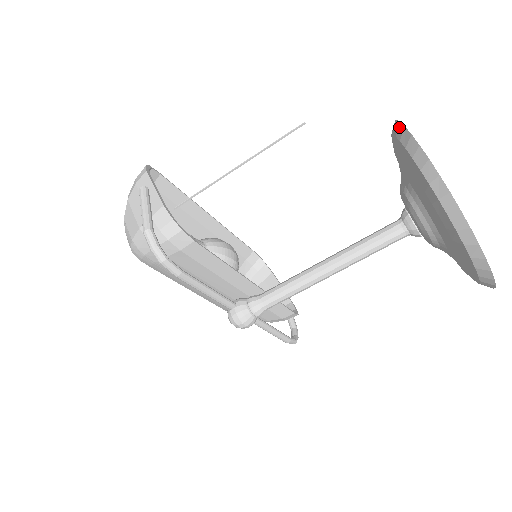
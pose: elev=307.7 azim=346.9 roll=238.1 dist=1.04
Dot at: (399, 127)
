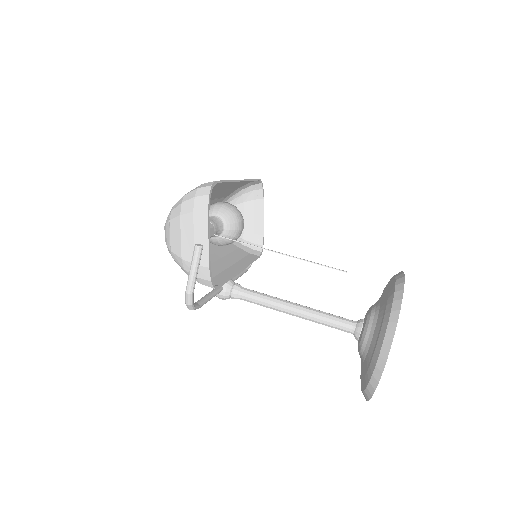
Dot at: (394, 325)
